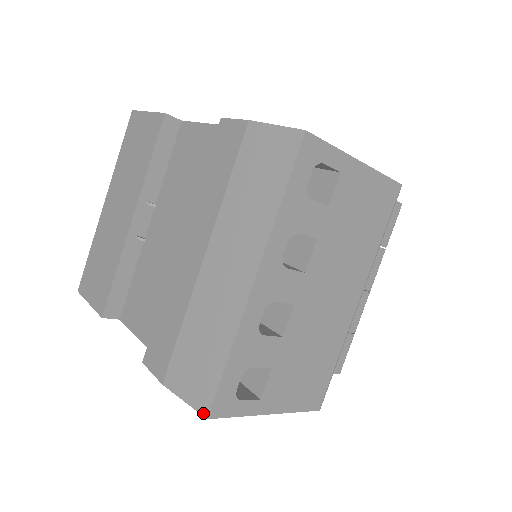
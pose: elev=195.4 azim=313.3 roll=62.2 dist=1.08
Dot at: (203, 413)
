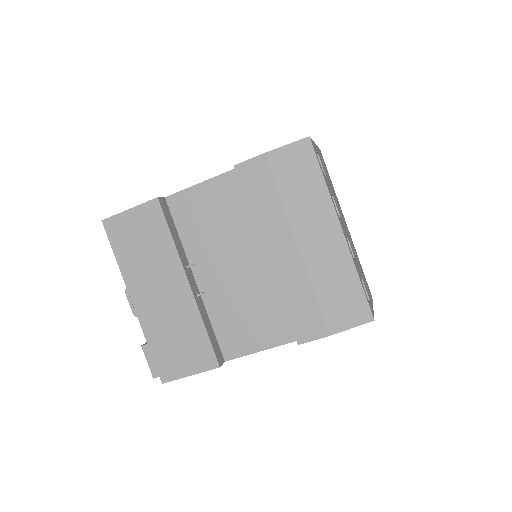
Dot at: (369, 320)
